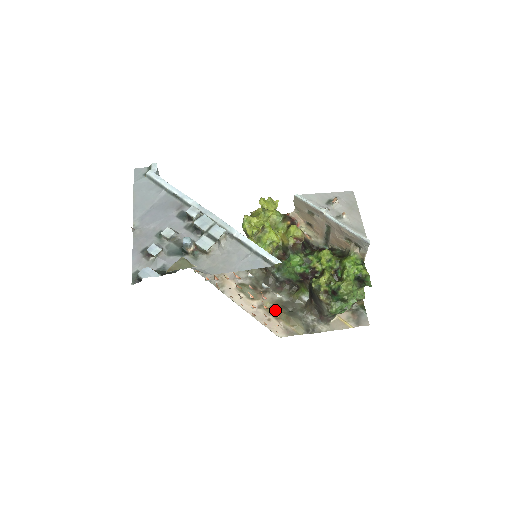
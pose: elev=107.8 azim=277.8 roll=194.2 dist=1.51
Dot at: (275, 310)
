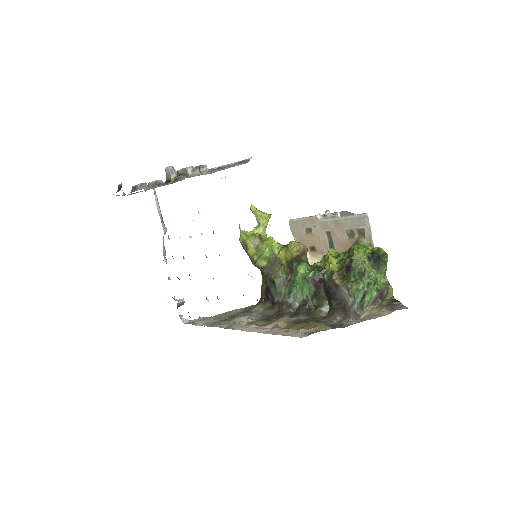
Dot at: (292, 325)
